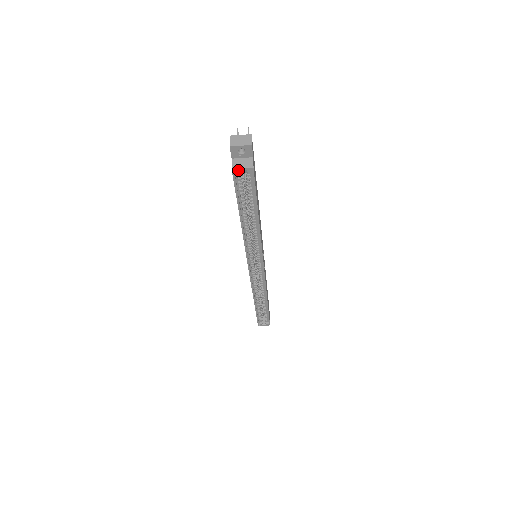
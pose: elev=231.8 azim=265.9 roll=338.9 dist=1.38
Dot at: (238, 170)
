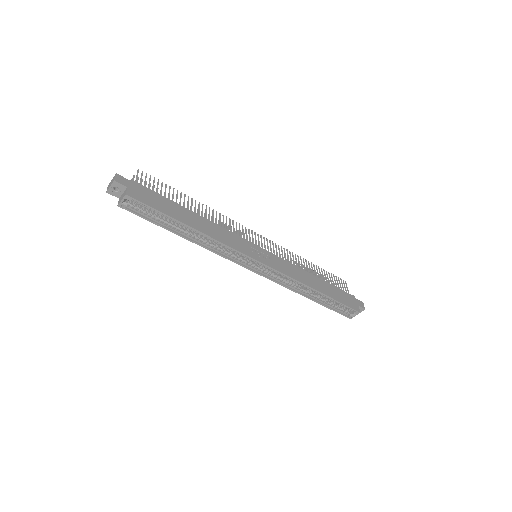
Dot at: (122, 203)
